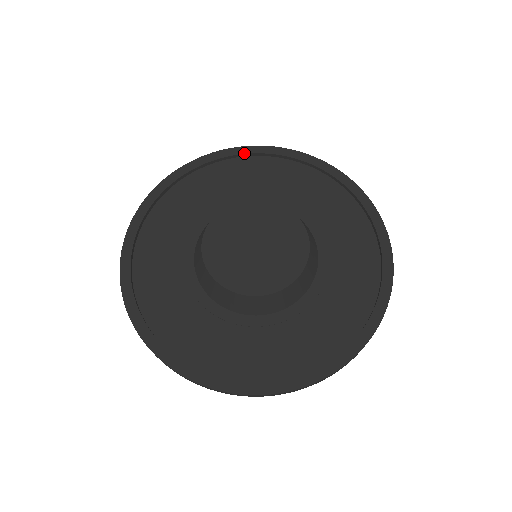
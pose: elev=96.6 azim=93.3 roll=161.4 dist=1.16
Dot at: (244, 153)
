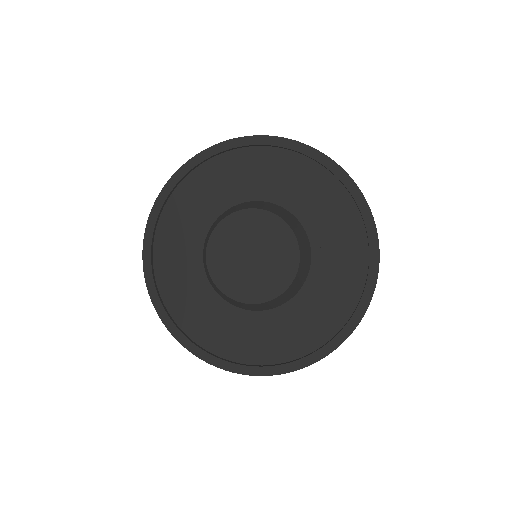
Dot at: (176, 184)
